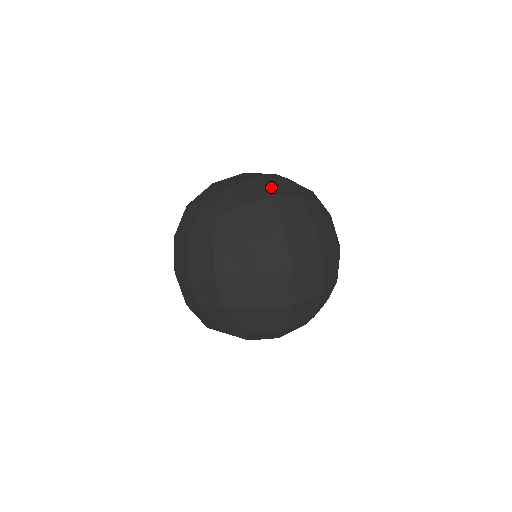
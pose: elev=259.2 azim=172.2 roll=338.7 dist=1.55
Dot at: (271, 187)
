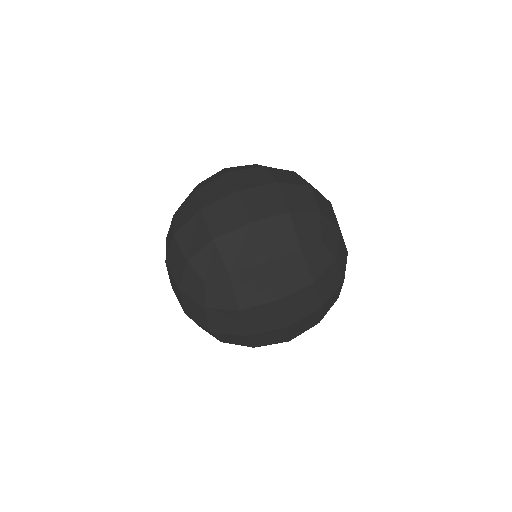
Dot at: occluded
